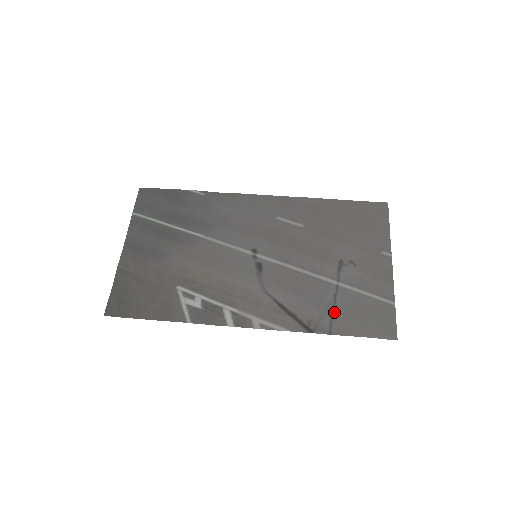
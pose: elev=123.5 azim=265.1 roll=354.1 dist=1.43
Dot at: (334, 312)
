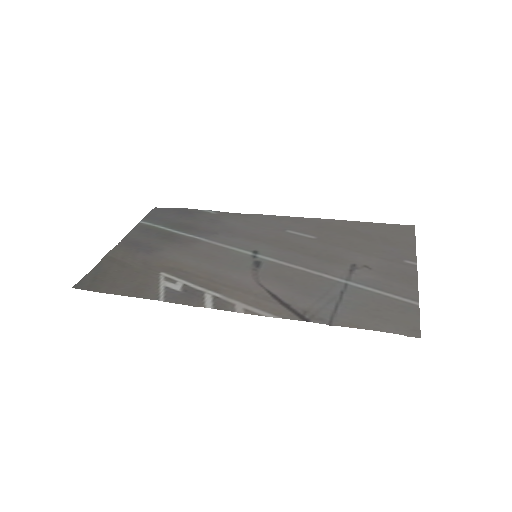
Dot at: (339, 306)
